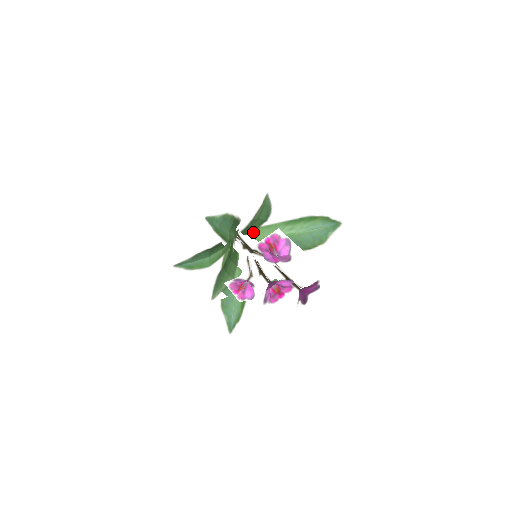
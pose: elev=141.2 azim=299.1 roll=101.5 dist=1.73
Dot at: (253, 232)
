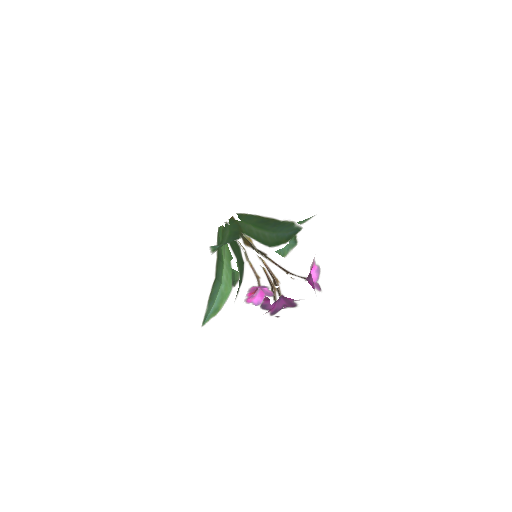
Dot at: occluded
